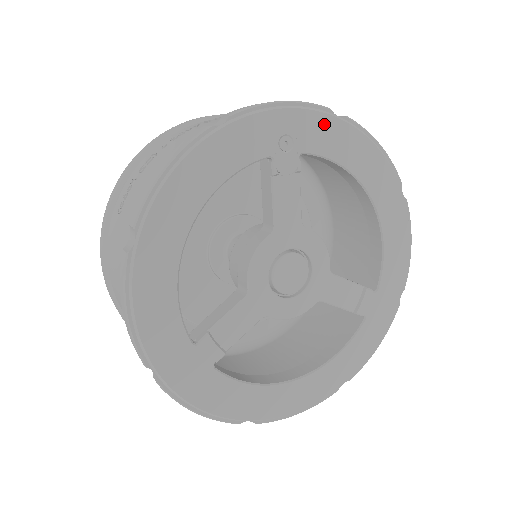
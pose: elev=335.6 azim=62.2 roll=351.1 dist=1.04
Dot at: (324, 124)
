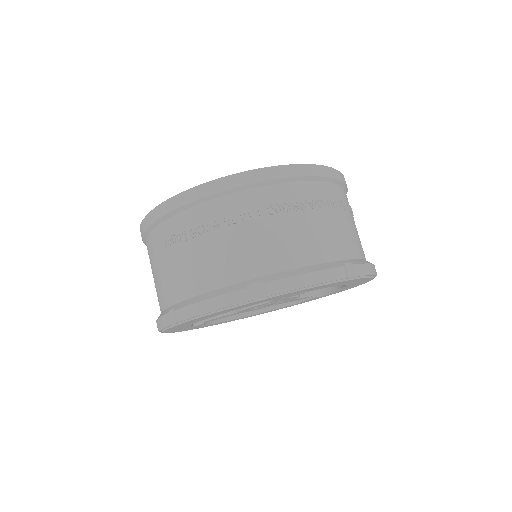
Dot at: (336, 283)
